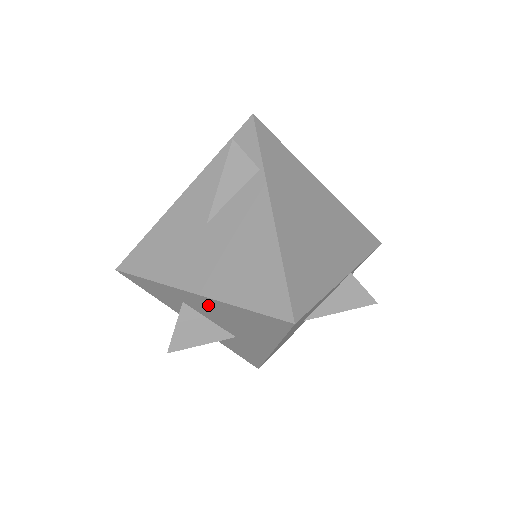
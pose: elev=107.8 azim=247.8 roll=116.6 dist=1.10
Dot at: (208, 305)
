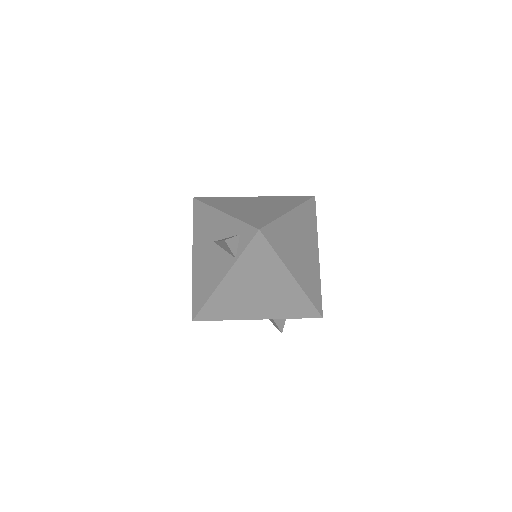
Dot at: occluded
